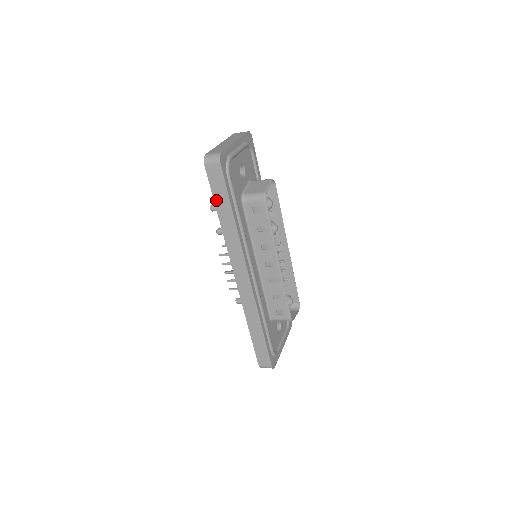
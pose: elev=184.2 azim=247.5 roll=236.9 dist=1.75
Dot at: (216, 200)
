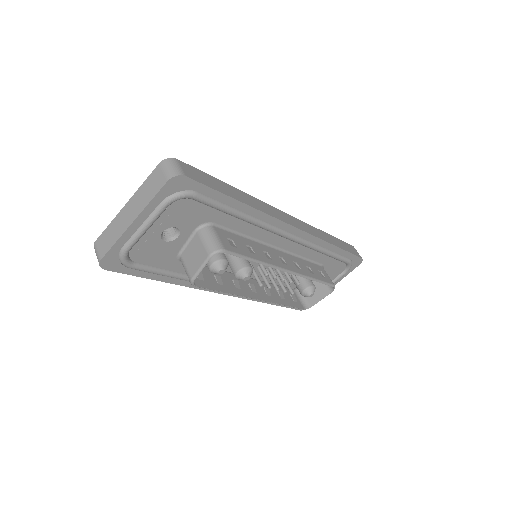
Dot at: occluded
